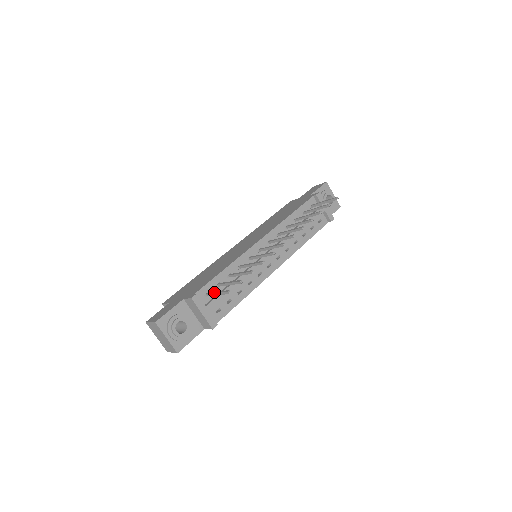
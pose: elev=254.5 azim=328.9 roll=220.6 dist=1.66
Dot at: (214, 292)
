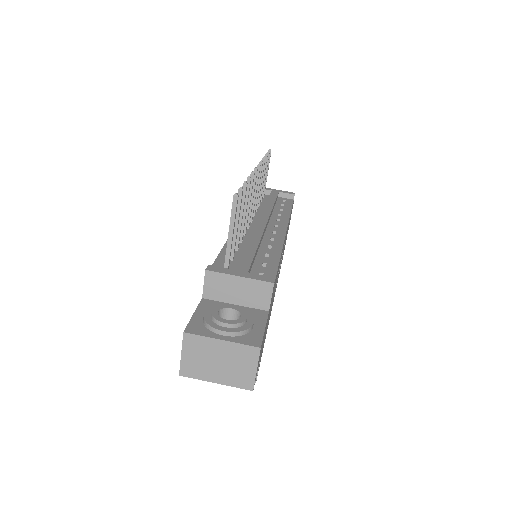
Dot at: occluded
